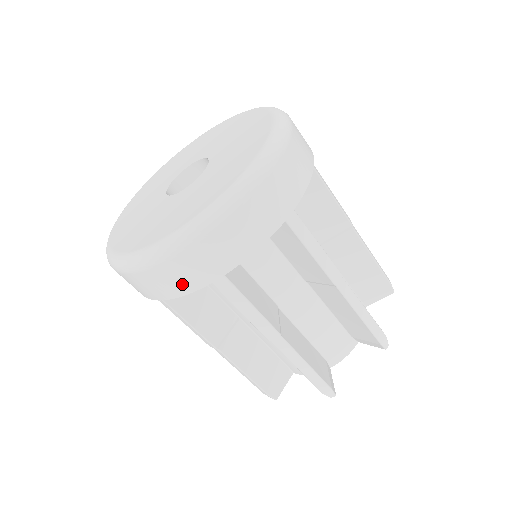
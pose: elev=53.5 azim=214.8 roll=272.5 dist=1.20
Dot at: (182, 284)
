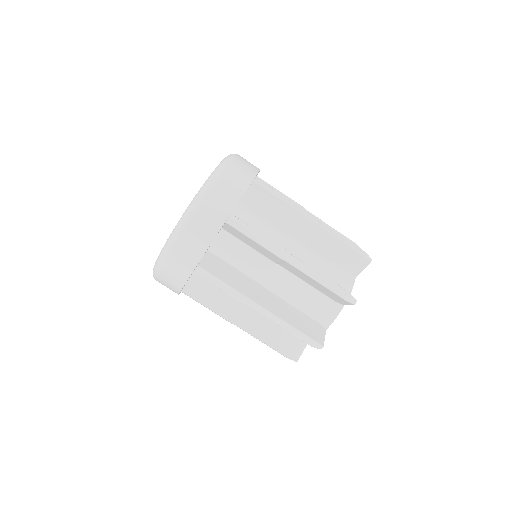
Dot at: (210, 228)
